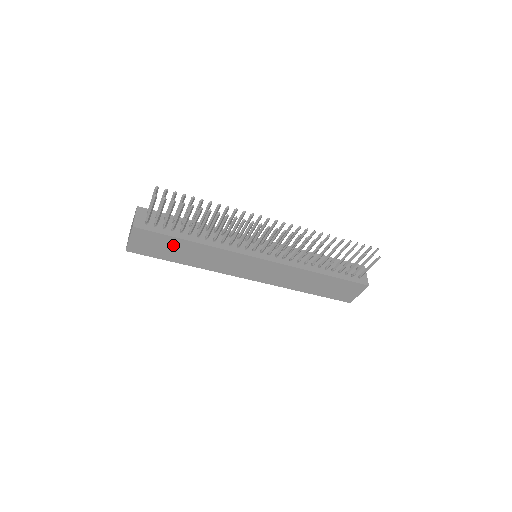
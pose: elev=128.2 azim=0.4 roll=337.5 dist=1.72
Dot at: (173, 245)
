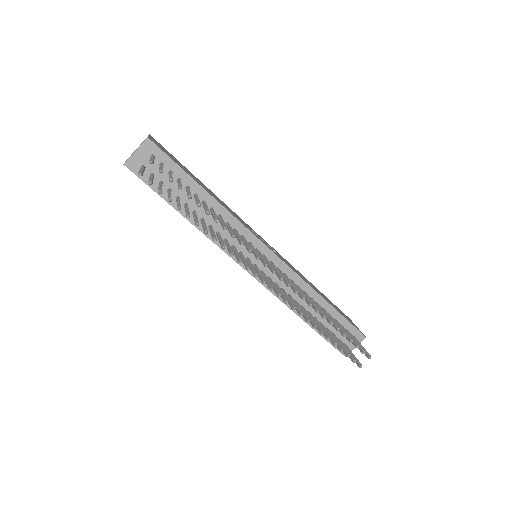
Dot at: occluded
